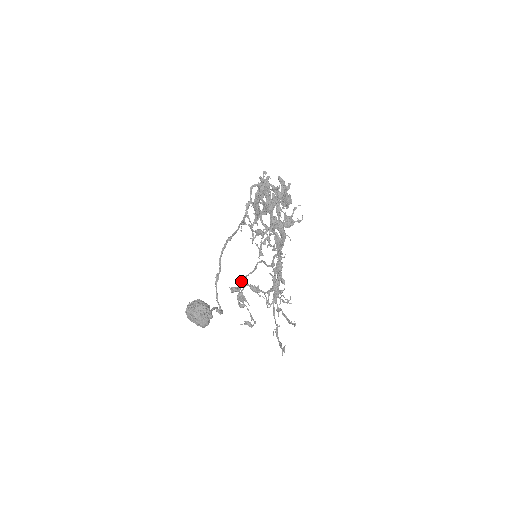
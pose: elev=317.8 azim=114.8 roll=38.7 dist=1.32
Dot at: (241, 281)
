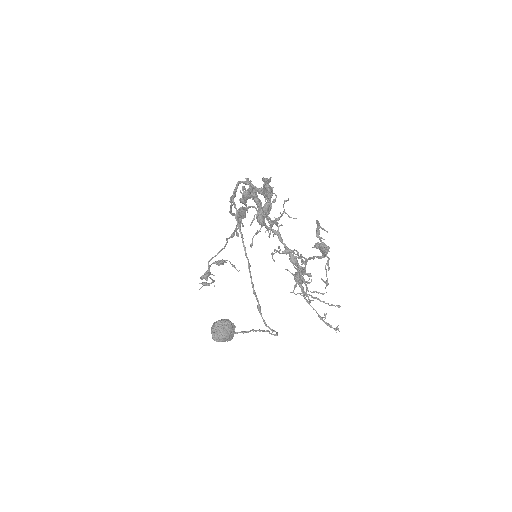
Dot at: (208, 264)
